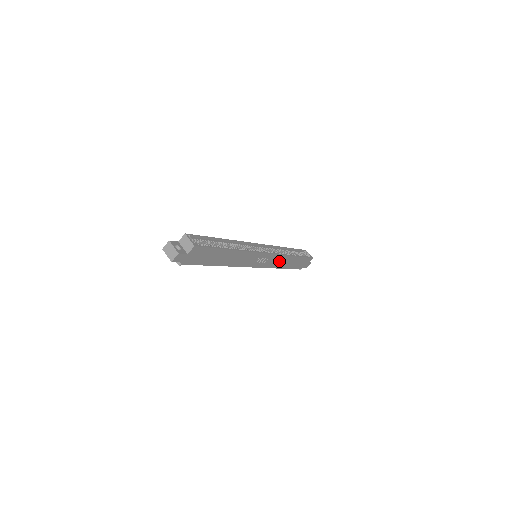
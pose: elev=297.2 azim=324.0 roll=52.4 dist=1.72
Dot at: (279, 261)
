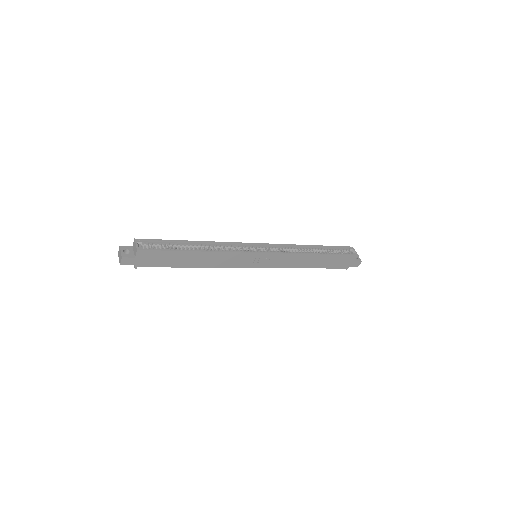
Dot at: (294, 260)
